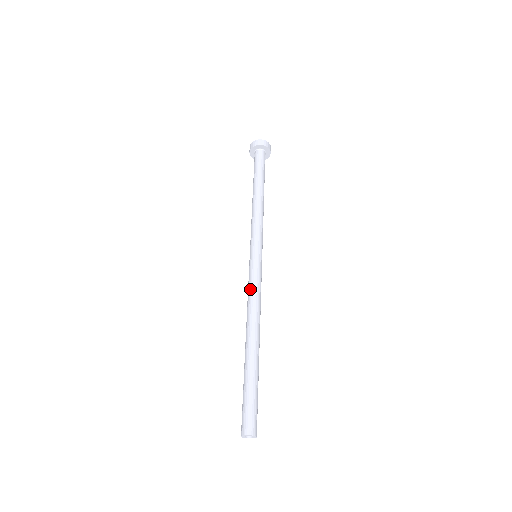
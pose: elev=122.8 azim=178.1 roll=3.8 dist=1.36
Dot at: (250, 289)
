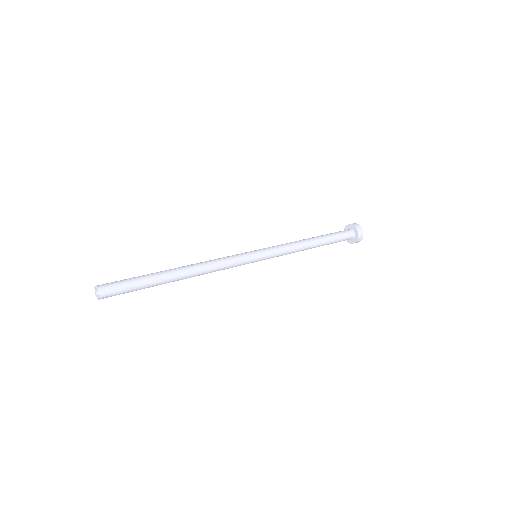
Dot at: (223, 257)
